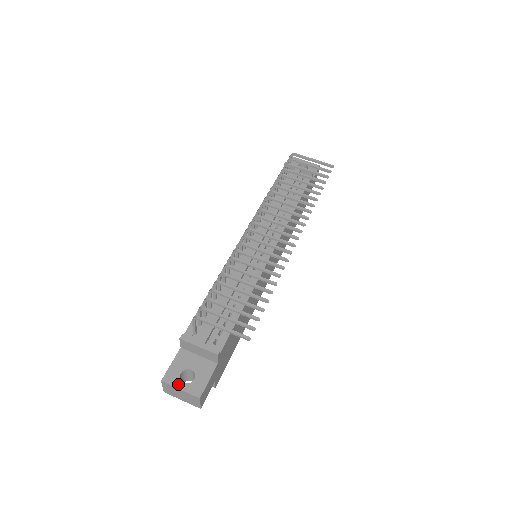
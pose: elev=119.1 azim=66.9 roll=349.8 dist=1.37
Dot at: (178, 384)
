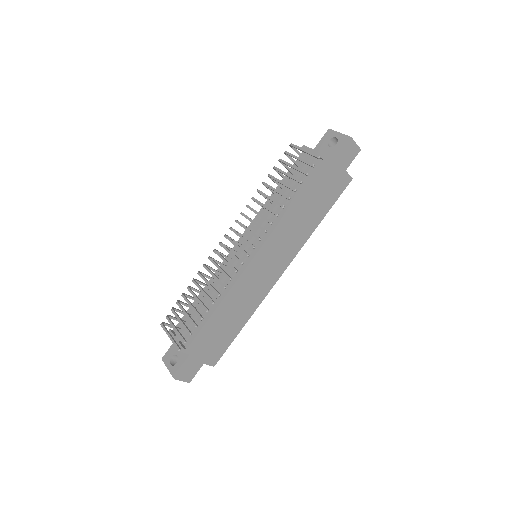
Dot at: (168, 364)
